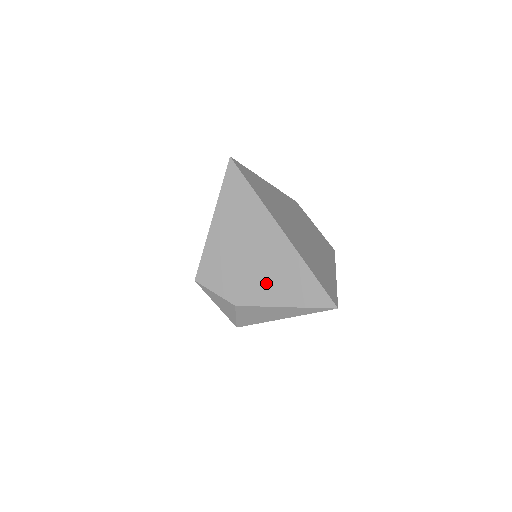
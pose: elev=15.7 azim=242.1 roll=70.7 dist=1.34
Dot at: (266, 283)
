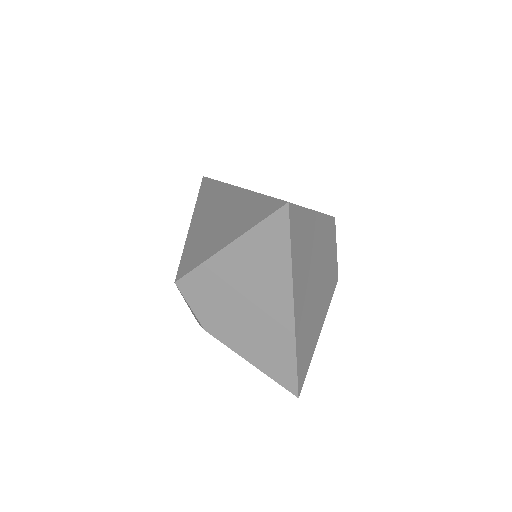
Dot at: (247, 337)
